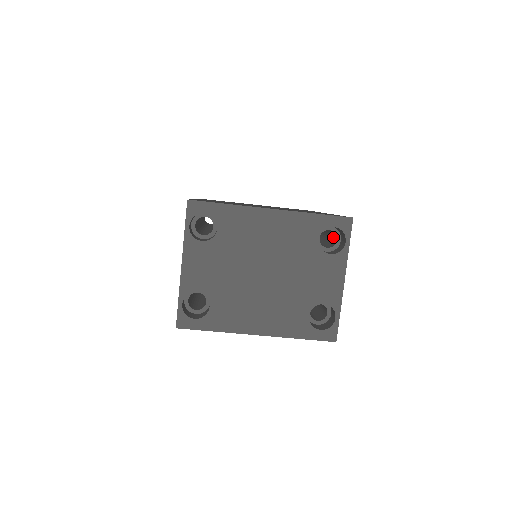
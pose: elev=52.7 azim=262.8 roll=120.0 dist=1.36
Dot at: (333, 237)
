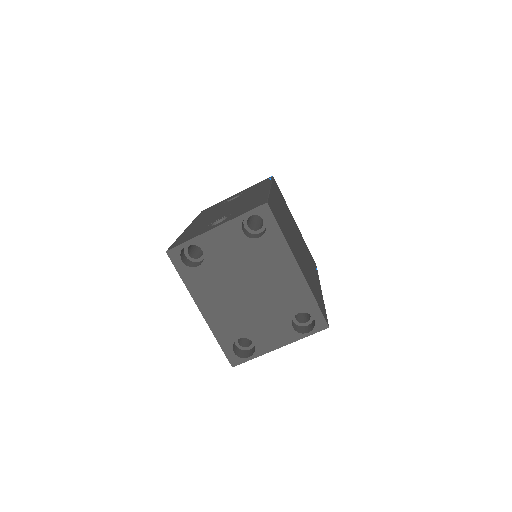
Dot at: (306, 316)
